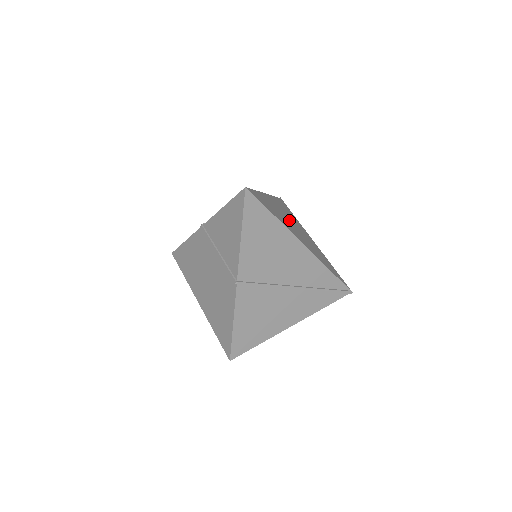
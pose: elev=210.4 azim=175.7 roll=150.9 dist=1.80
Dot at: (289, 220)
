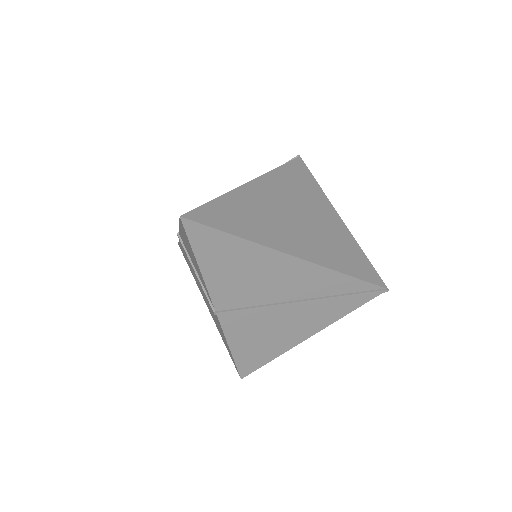
Dot at: (287, 210)
